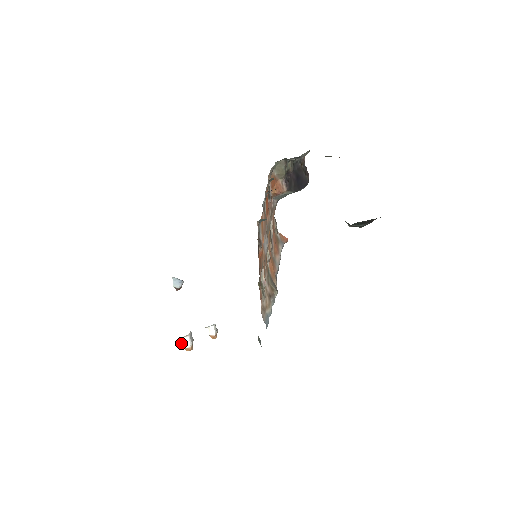
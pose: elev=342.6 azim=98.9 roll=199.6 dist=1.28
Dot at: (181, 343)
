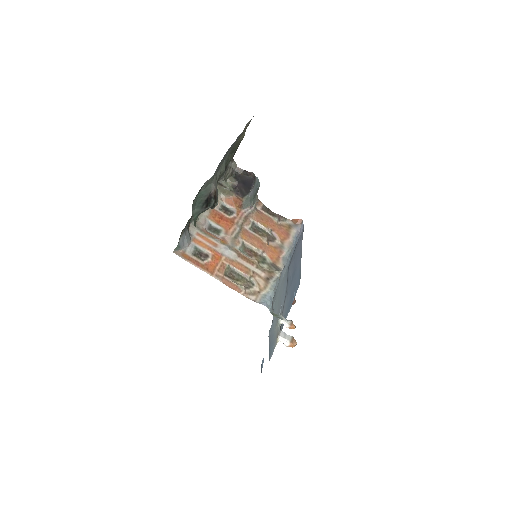
Dot at: (284, 344)
